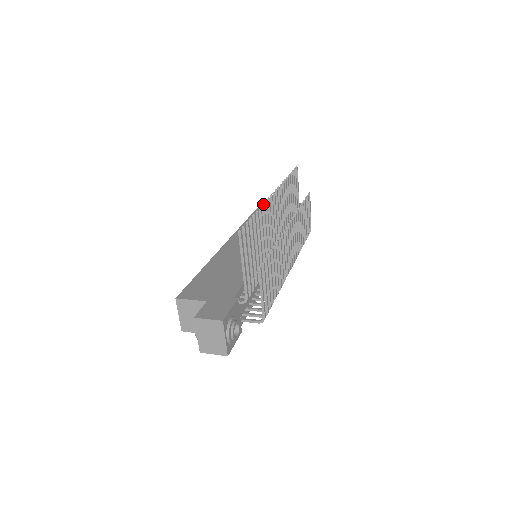
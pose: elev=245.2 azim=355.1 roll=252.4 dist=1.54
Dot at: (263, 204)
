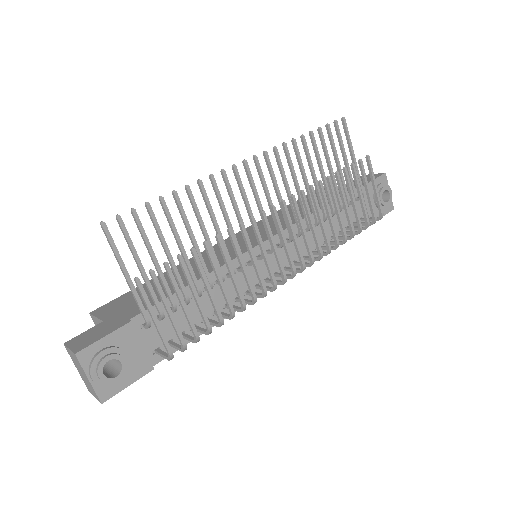
Dot at: (198, 180)
